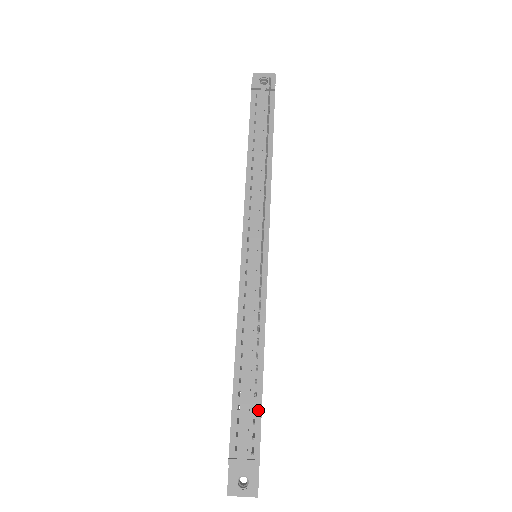
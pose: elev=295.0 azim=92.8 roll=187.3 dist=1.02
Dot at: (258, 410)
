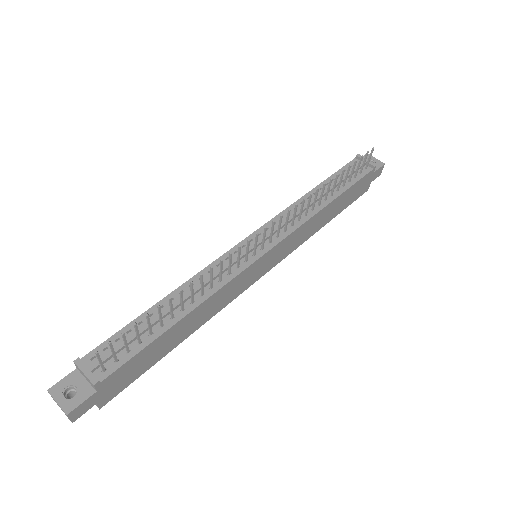
Dot at: (141, 346)
